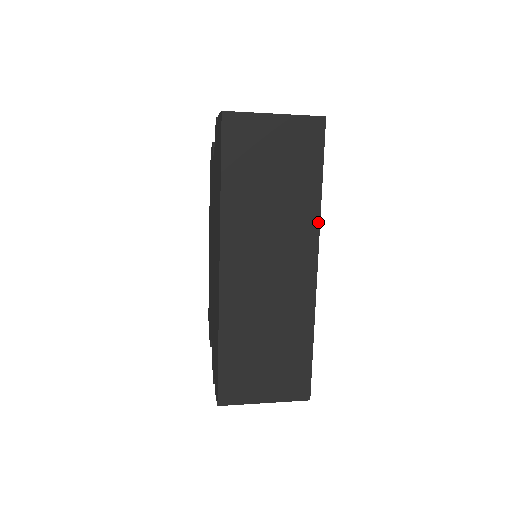
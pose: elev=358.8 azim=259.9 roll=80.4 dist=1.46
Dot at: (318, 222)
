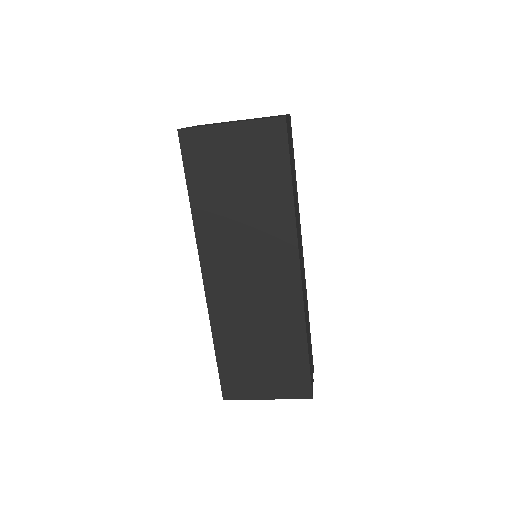
Dot at: (294, 227)
